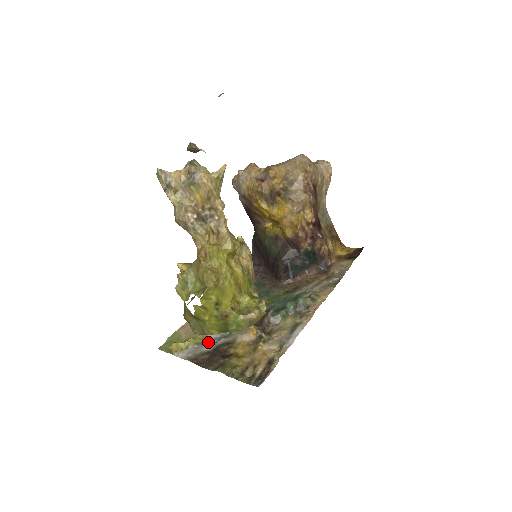
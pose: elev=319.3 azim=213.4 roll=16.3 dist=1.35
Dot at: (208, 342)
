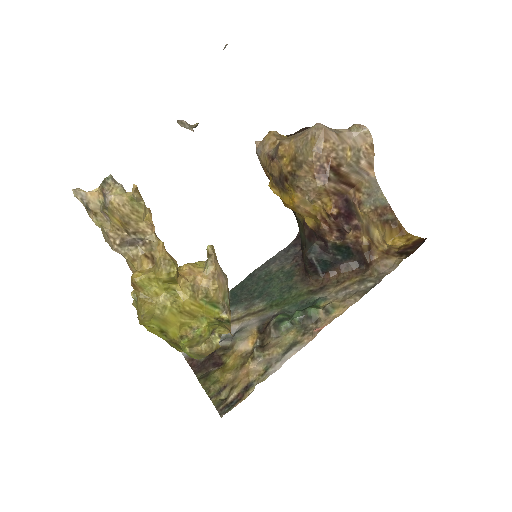
Dot at: occluded
